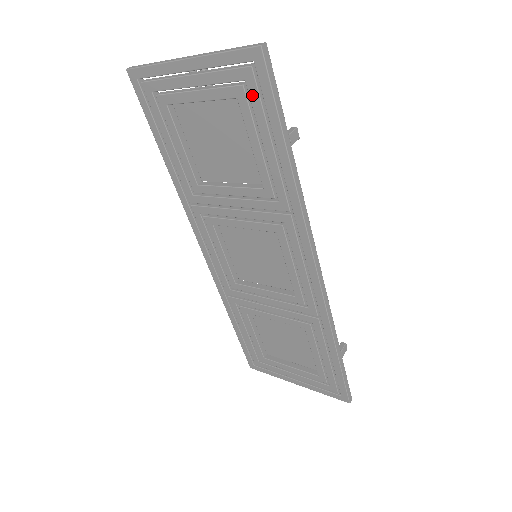
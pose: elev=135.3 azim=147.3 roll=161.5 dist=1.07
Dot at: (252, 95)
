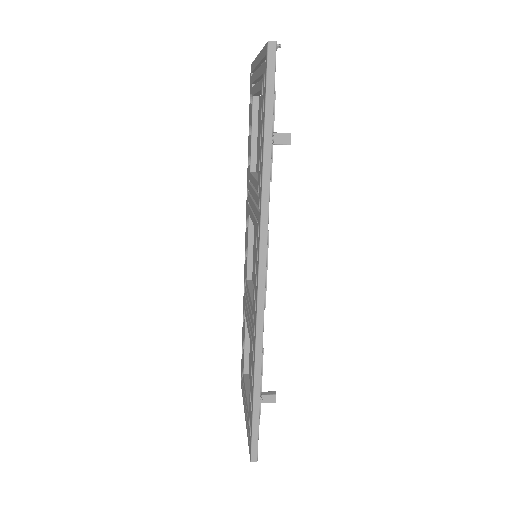
Dot at: (263, 87)
